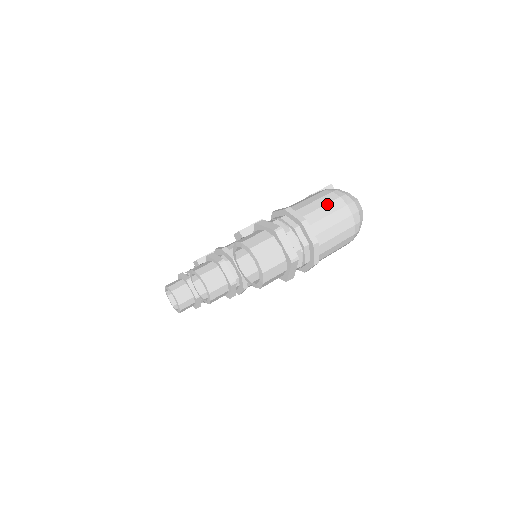
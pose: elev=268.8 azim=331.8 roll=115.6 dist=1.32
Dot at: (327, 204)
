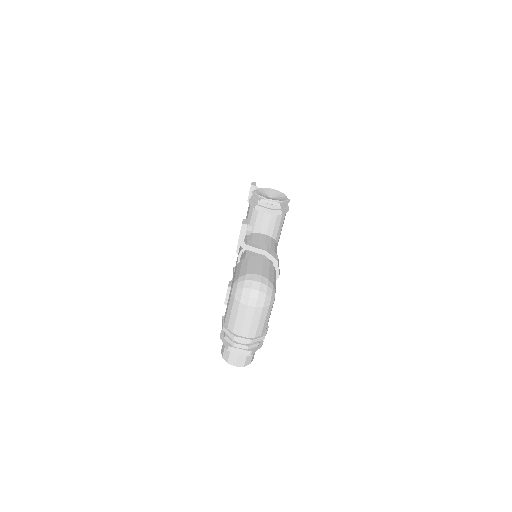
Dot at: (237, 313)
